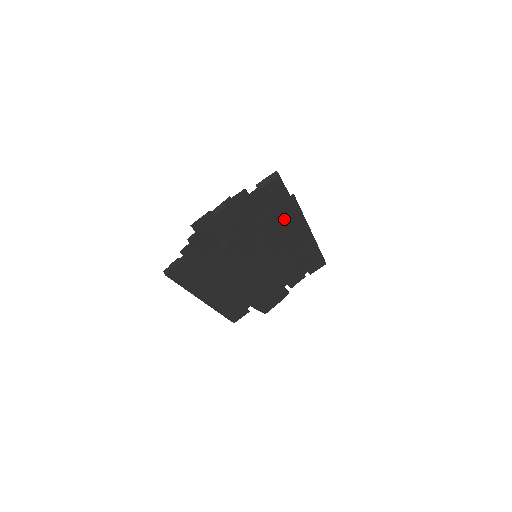
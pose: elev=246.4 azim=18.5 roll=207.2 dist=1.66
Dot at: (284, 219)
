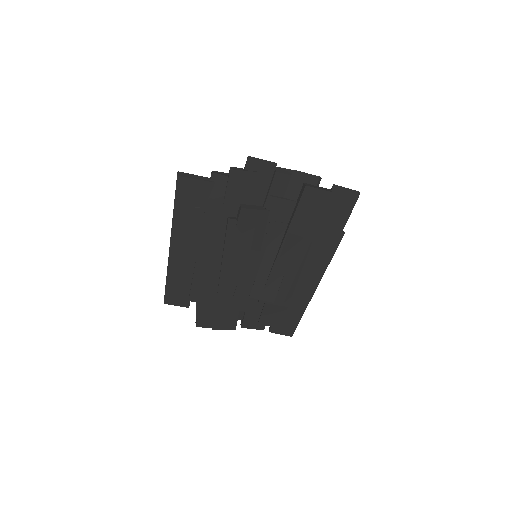
Dot at: (316, 245)
